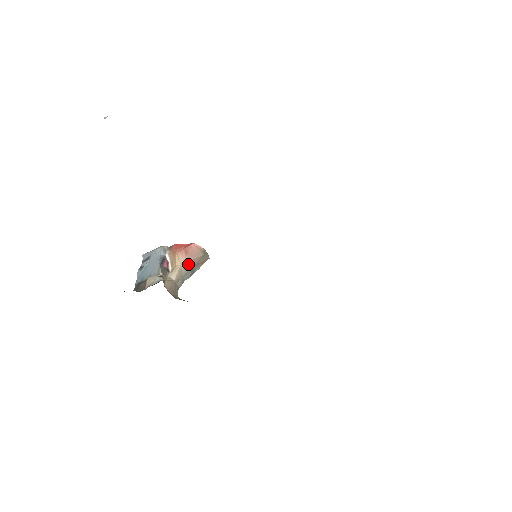
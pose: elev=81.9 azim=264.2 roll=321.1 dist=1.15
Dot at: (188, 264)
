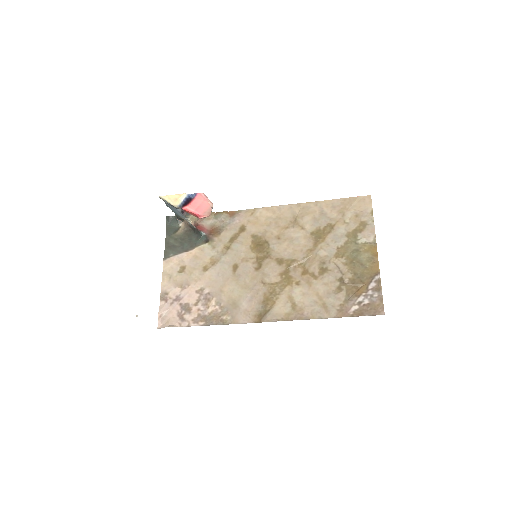
Dot at: occluded
